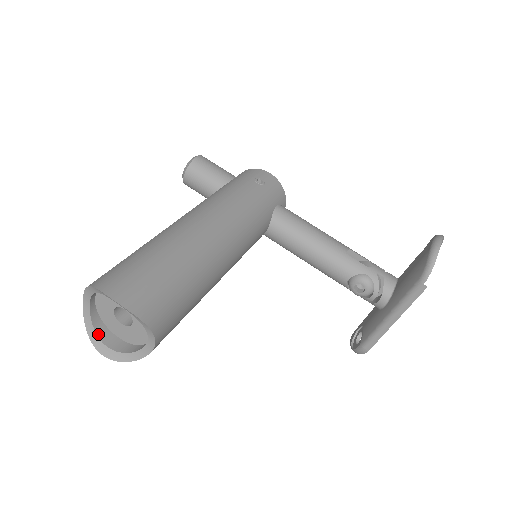
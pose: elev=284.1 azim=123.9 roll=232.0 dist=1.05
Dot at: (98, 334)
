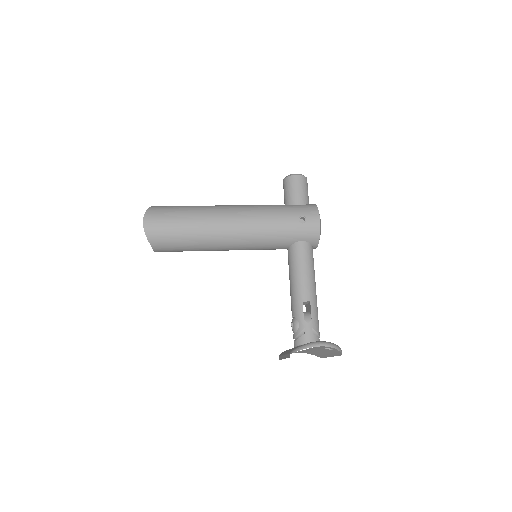
Dot at: occluded
